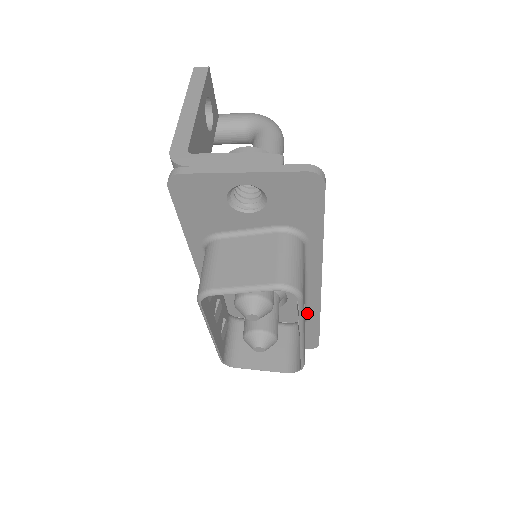
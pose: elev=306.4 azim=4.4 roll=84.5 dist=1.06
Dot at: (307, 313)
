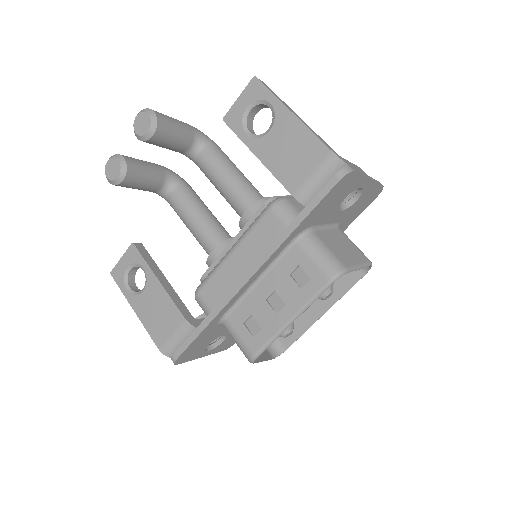
Dot at: occluded
